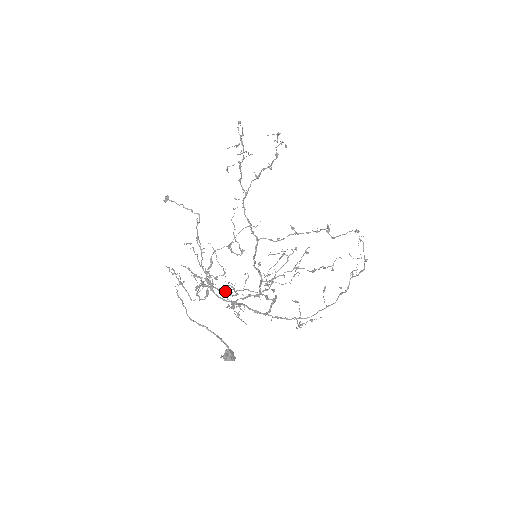
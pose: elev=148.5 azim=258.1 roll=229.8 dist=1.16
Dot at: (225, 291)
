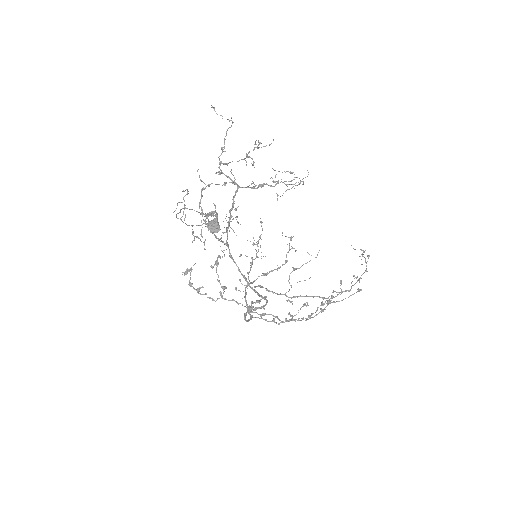
Dot at: (217, 262)
